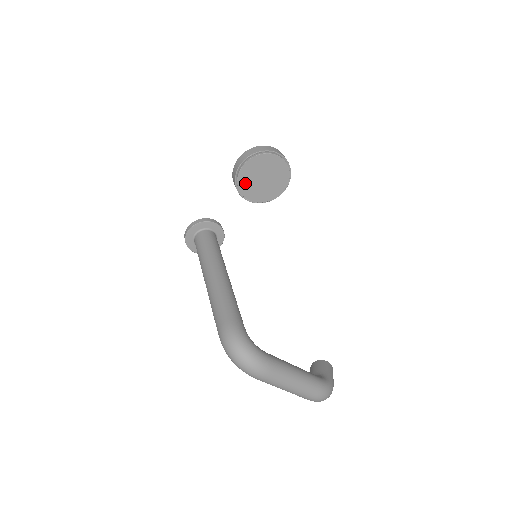
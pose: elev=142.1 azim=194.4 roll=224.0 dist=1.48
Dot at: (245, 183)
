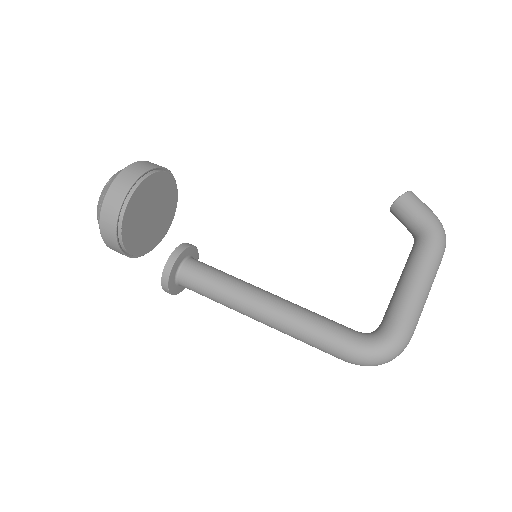
Dot at: (149, 242)
